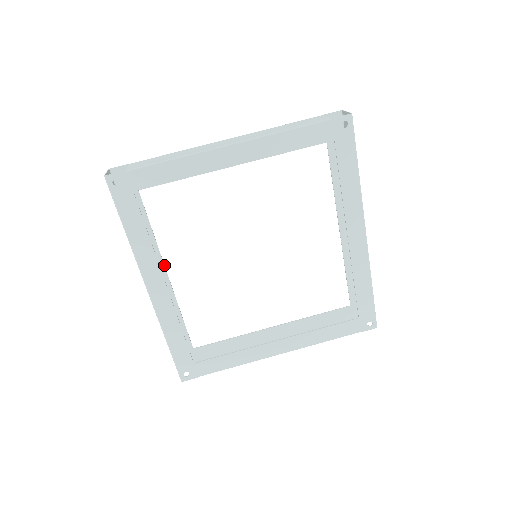
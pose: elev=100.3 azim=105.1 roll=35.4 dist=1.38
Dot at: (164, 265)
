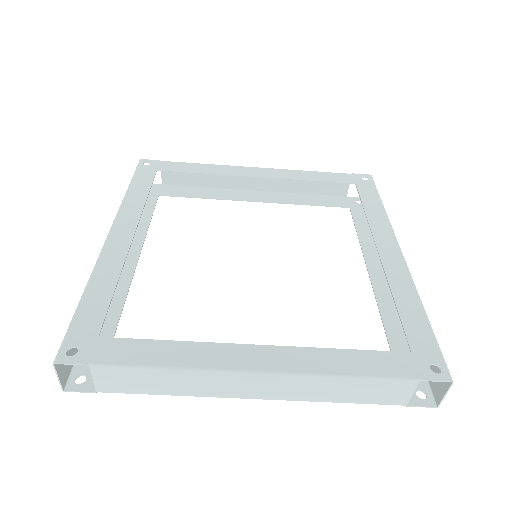
Dot at: occluded
